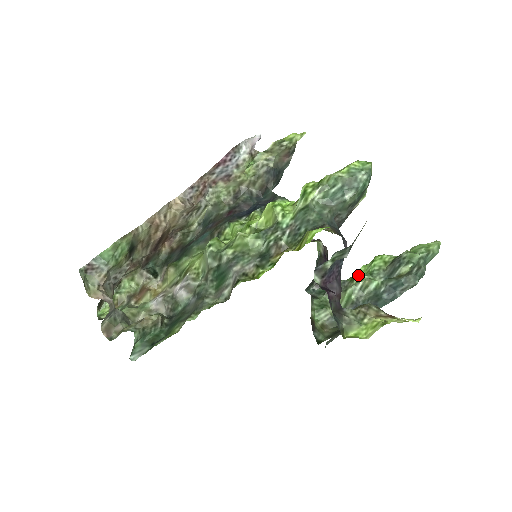
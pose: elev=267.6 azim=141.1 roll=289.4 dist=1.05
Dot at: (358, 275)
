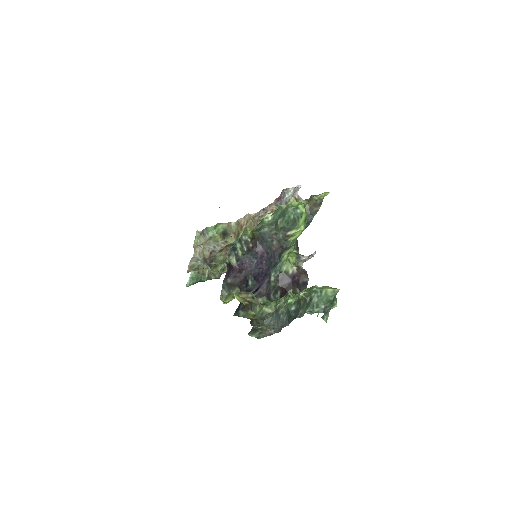
Dot at: (289, 292)
